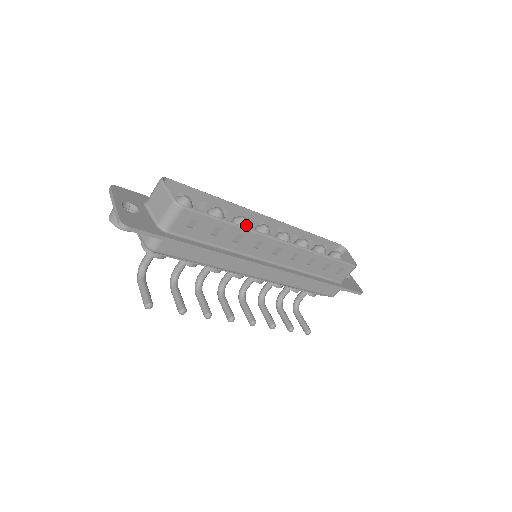
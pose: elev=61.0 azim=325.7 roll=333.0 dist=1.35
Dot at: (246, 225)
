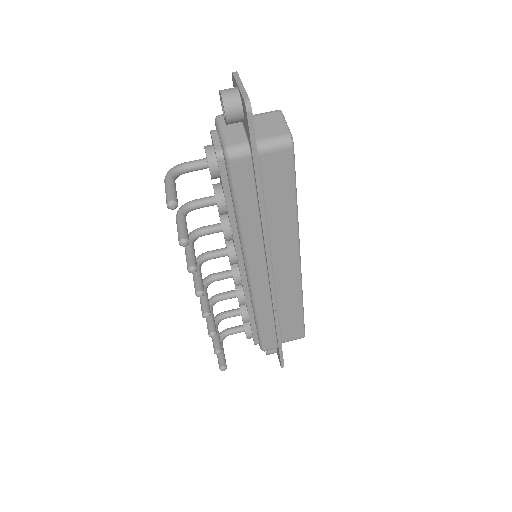
Dot at: occluded
